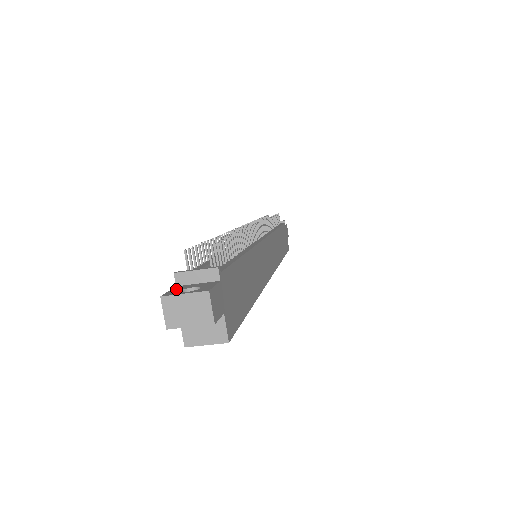
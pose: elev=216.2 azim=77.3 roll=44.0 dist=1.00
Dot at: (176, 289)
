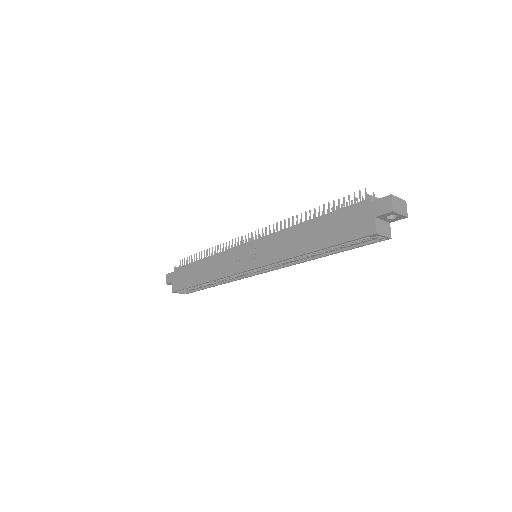
Dot at: (381, 199)
